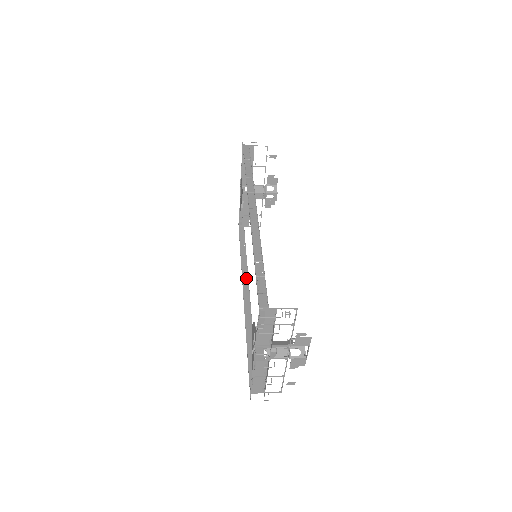
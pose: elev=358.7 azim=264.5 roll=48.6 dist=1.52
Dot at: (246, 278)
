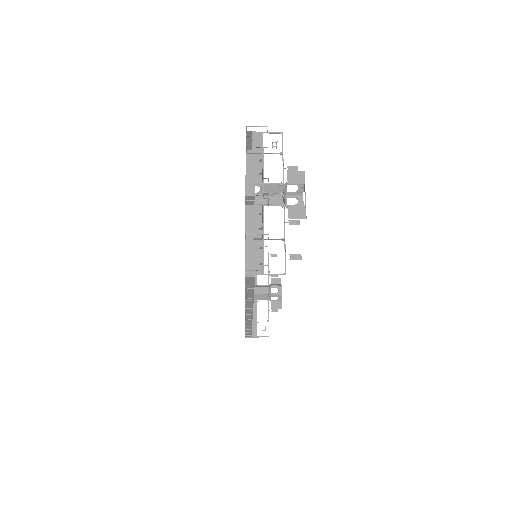
Dot at: (249, 320)
